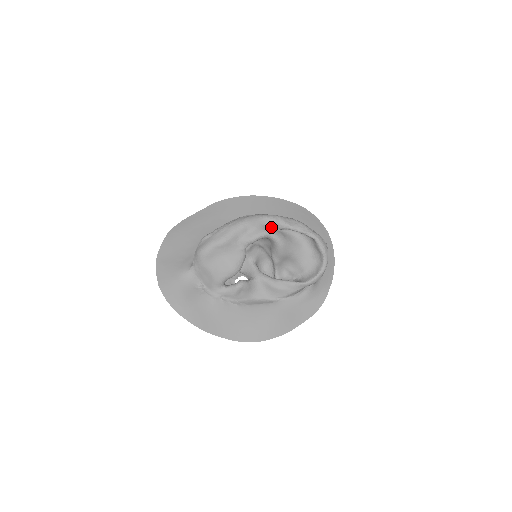
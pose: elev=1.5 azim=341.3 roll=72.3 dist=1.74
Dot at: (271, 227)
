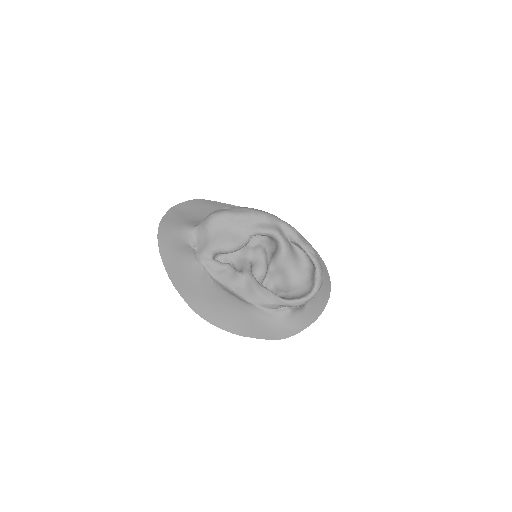
Dot at: (284, 233)
